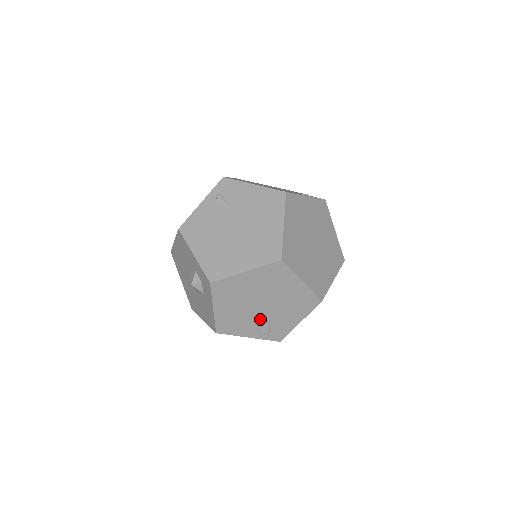
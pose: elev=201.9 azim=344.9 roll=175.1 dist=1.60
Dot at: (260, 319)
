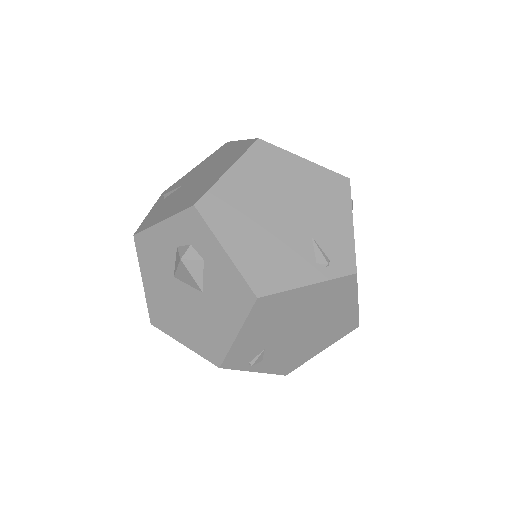
Dot at: (299, 242)
